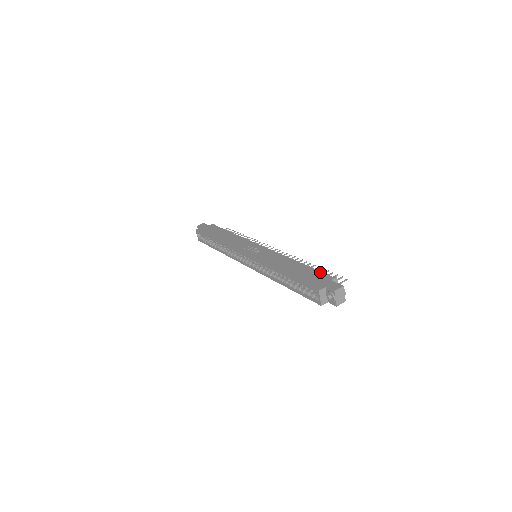
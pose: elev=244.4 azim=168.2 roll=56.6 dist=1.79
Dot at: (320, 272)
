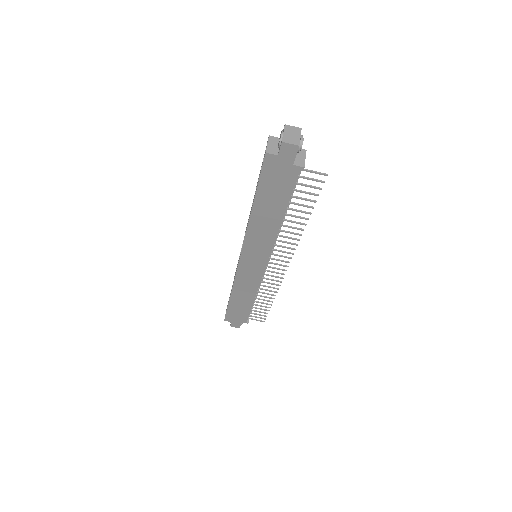
Dot at: occluded
